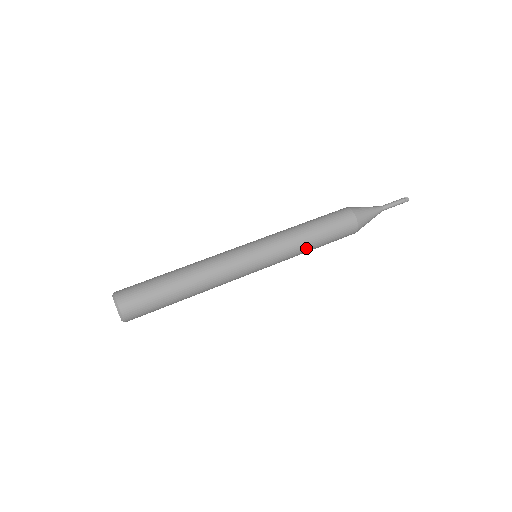
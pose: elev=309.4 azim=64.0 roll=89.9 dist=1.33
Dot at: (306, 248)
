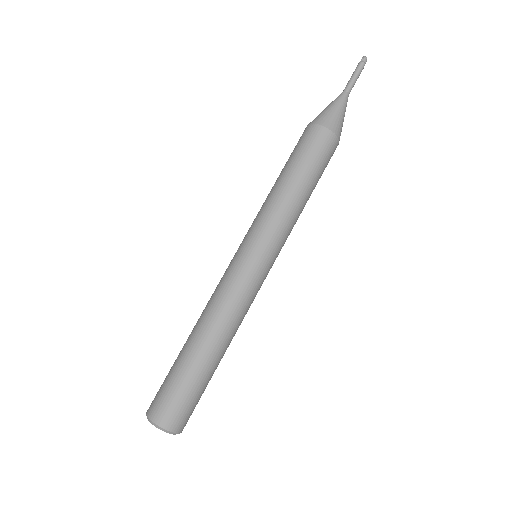
Dot at: (302, 209)
